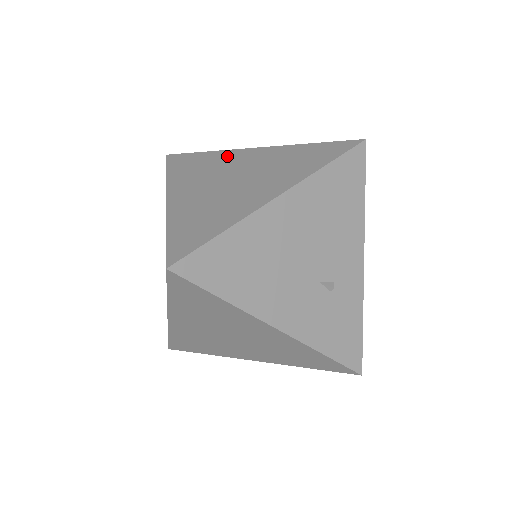
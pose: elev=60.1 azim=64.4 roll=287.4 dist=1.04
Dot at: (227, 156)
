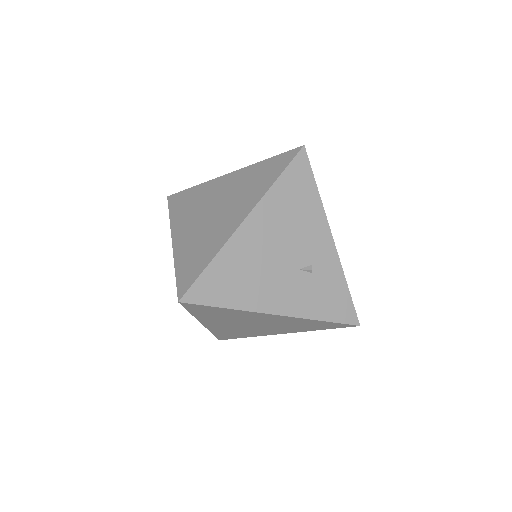
Dot at: (208, 188)
